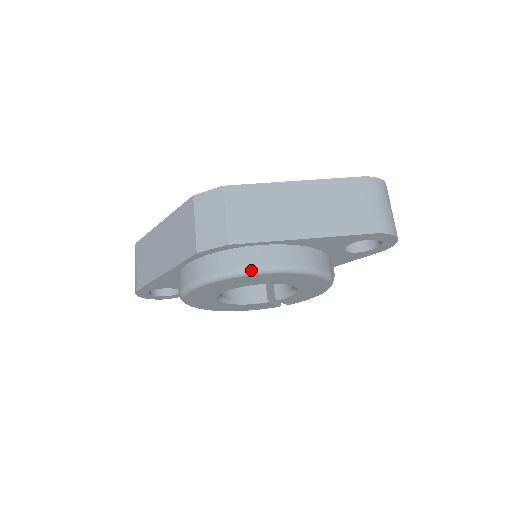
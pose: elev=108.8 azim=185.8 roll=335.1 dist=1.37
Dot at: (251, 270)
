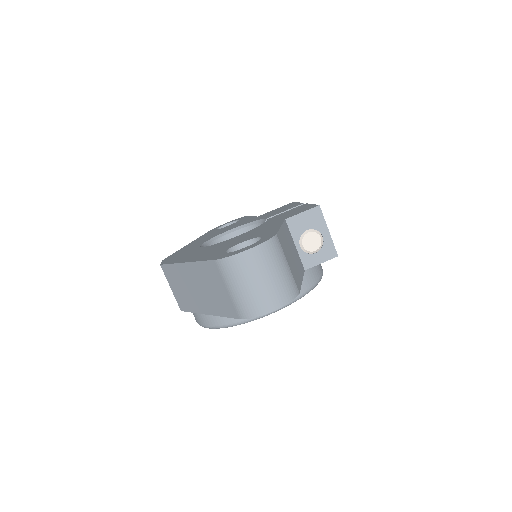
Dot at: occluded
